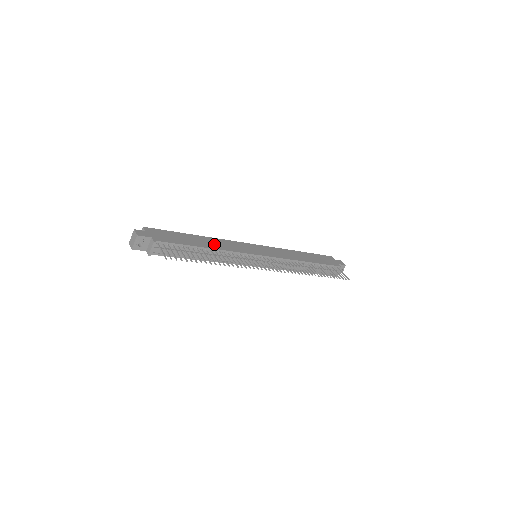
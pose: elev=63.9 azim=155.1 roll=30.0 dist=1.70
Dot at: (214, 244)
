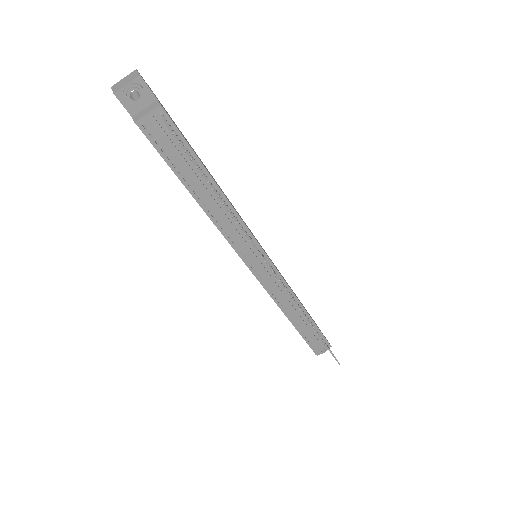
Dot at: occluded
